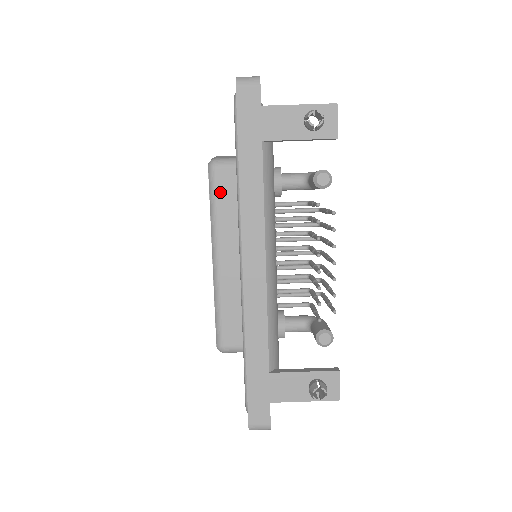
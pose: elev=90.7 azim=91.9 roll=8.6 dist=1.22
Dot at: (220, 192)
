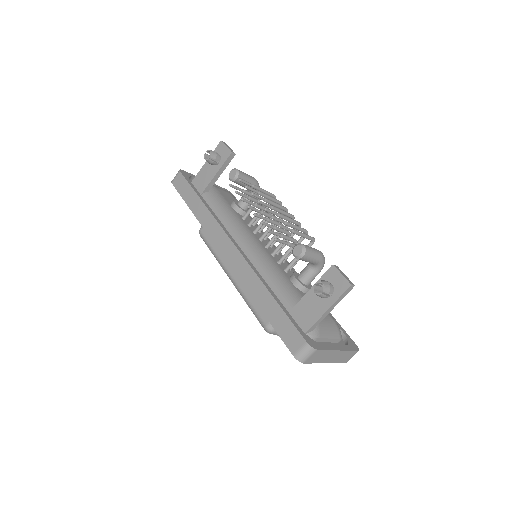
Dot at: (209, 239)
